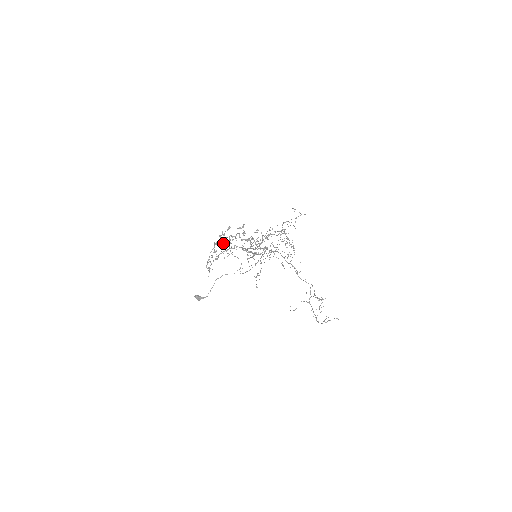
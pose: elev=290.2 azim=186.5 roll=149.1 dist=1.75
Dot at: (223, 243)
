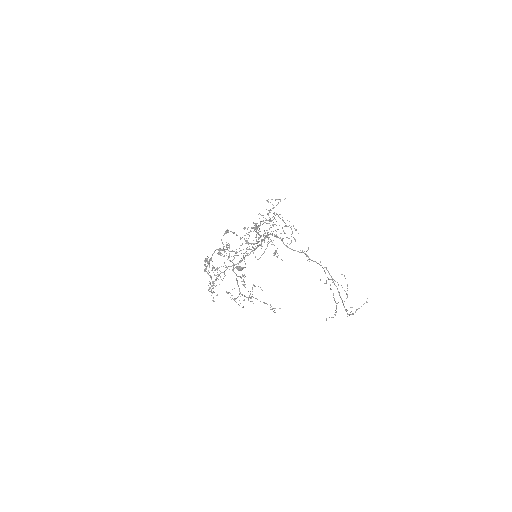
Dot at: (218, 253)
